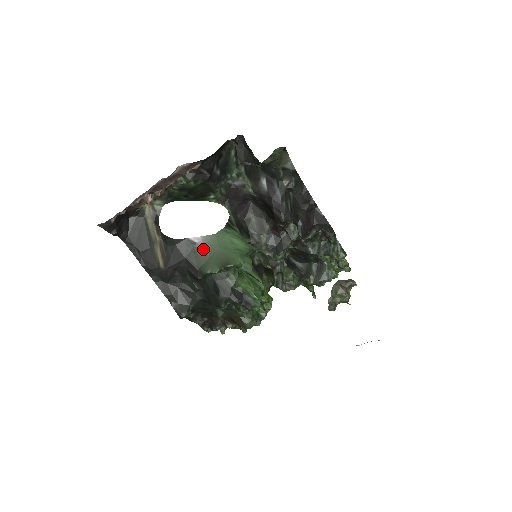
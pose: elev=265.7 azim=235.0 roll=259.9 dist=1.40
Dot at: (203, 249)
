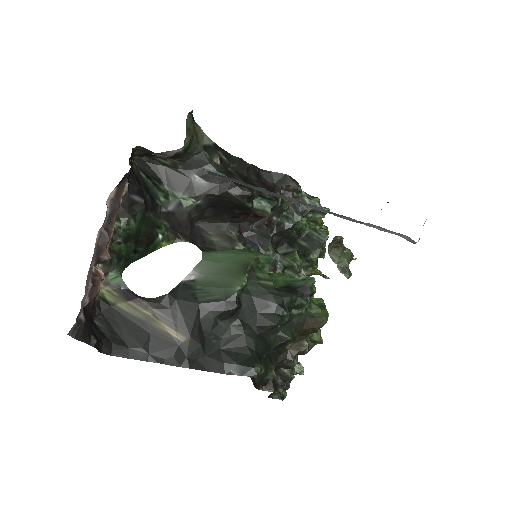
Dot at: (207, 278)
